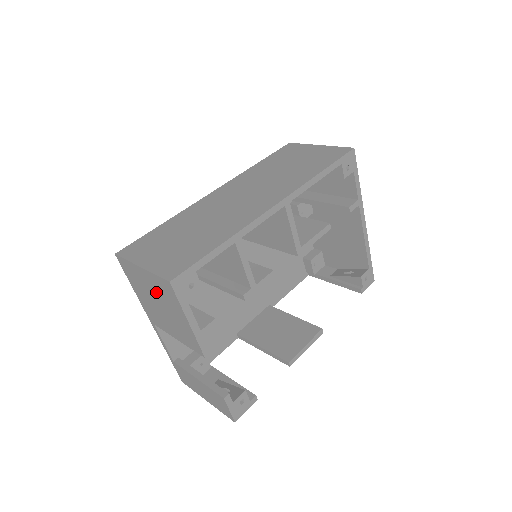
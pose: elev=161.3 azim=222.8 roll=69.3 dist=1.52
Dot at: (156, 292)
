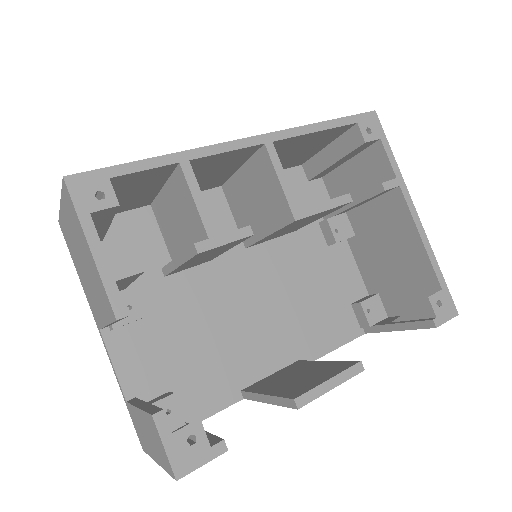
Dot at: (74, 234)
